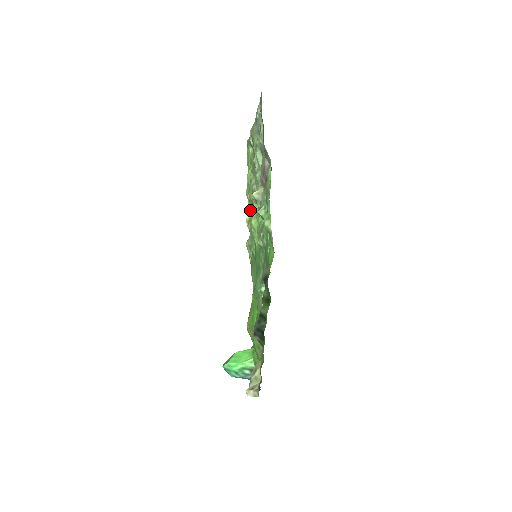
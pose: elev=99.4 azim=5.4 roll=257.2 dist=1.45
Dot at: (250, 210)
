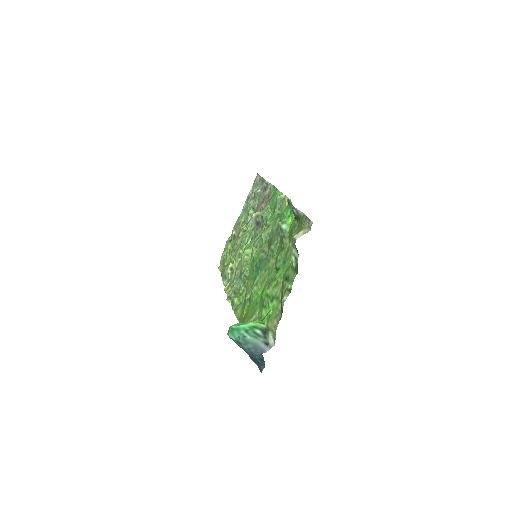
Dot at: occluded
